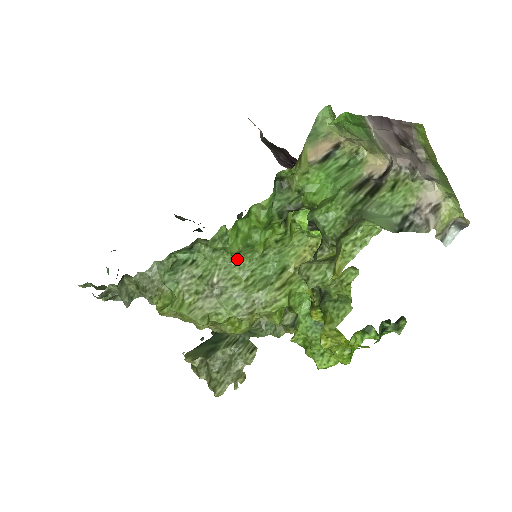
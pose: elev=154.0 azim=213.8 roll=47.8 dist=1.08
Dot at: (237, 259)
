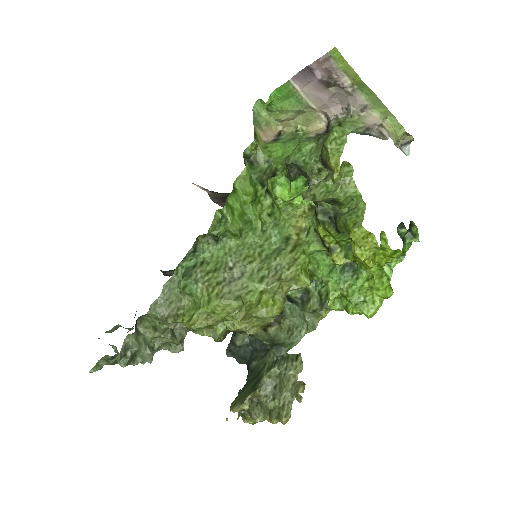
Dot at: (242, 243)
